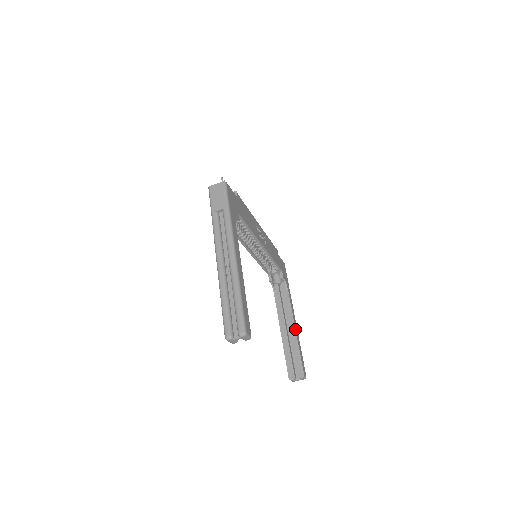
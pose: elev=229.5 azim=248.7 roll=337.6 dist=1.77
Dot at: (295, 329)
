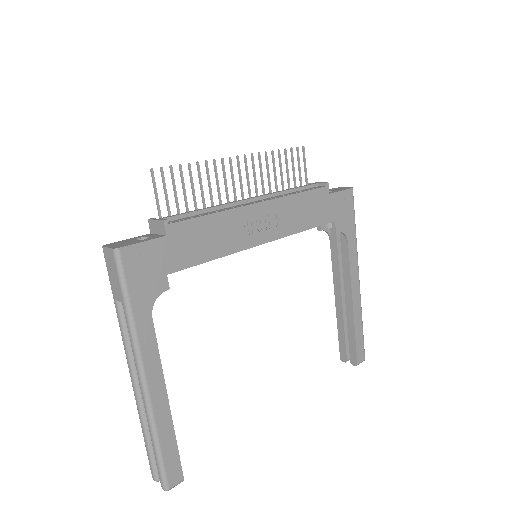
Dot at: (352, 304)
